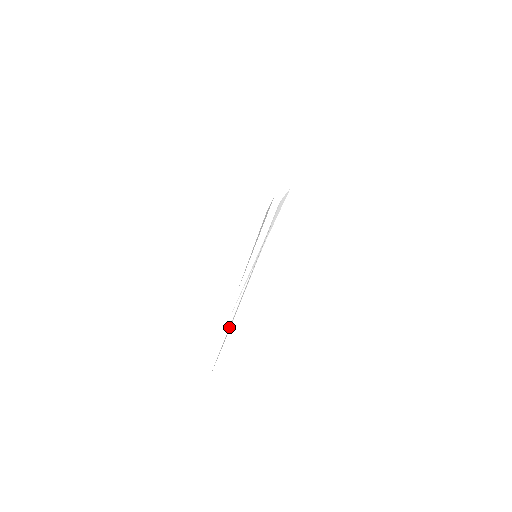
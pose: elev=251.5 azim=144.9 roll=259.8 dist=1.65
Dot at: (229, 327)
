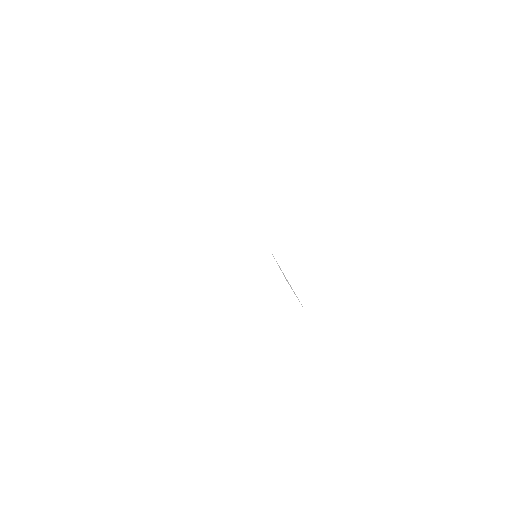
Dot at: occluded
